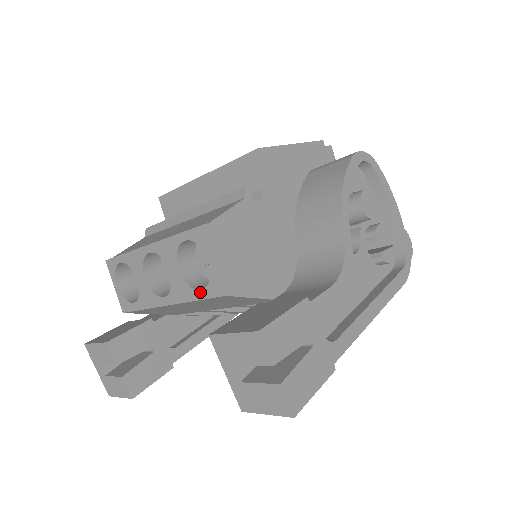
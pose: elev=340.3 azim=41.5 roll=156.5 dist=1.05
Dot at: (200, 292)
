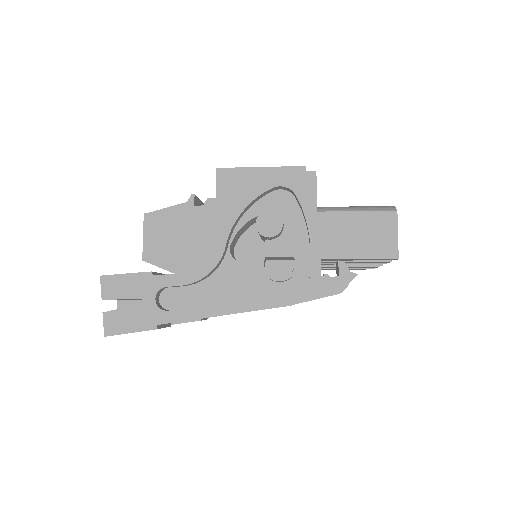
Dot at: occluded
